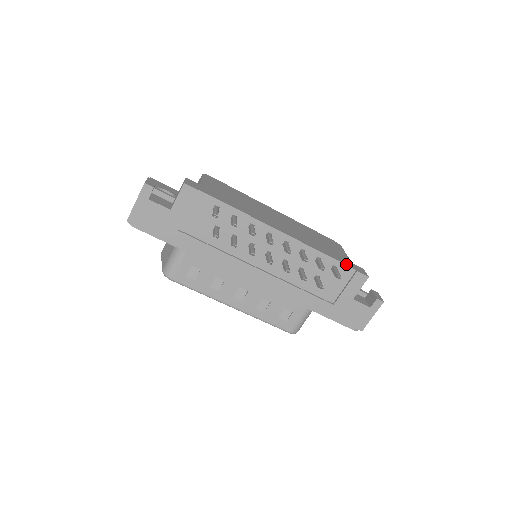
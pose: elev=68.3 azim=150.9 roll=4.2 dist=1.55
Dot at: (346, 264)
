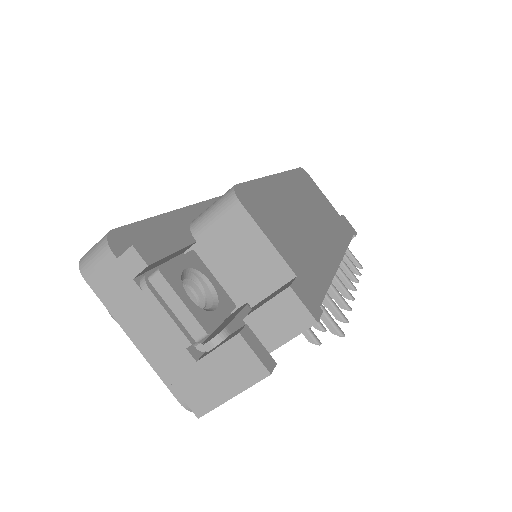
Dot at: (352, 235)
